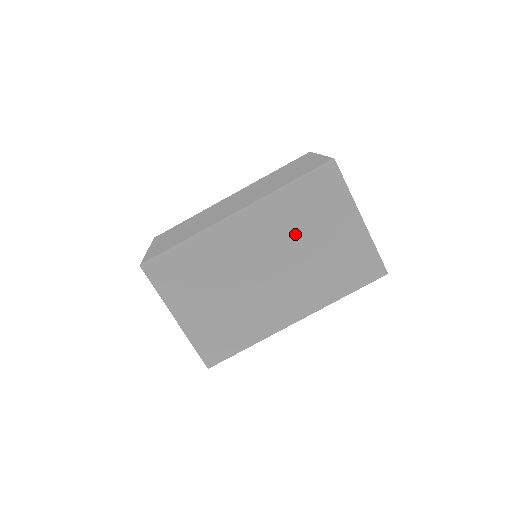
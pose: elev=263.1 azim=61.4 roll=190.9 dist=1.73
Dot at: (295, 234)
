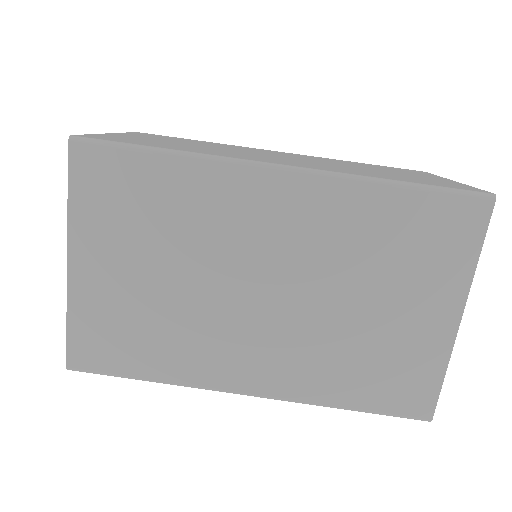
Dot at: (346, 266)
